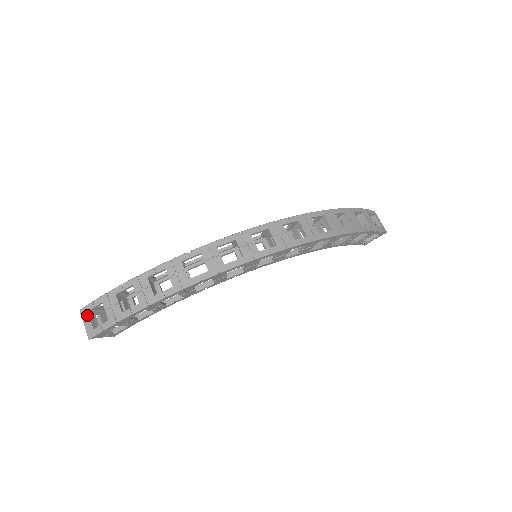
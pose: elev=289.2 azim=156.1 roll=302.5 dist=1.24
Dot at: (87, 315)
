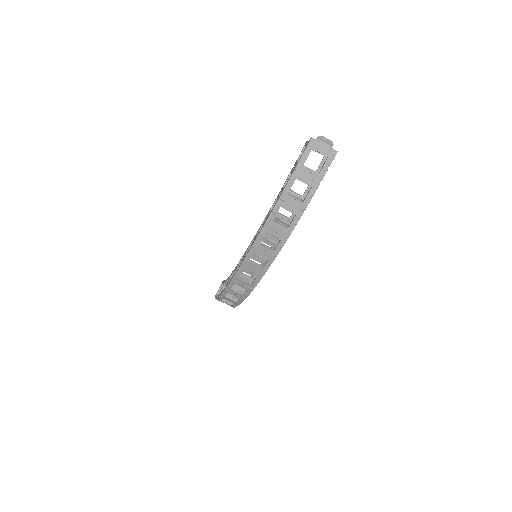
Dot at: occluded
